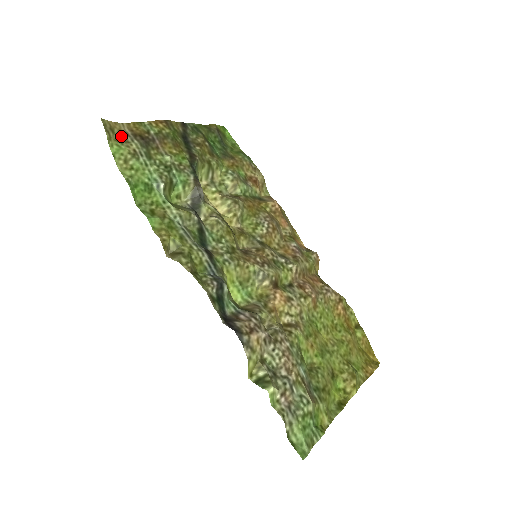
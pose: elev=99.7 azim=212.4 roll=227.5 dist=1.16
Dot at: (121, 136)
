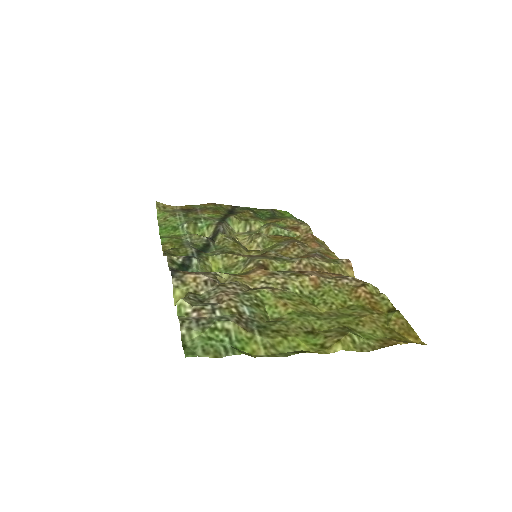
Dot at: (170, 210)
